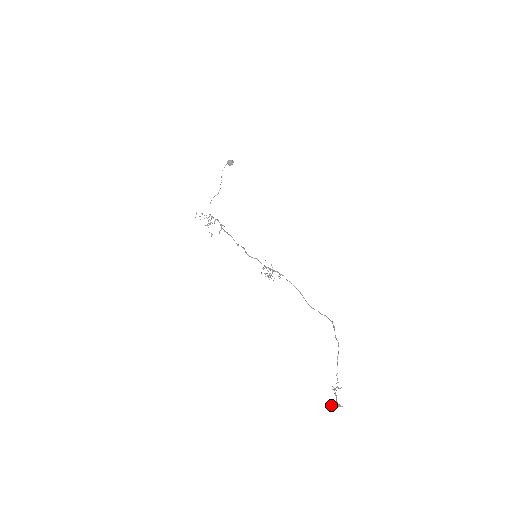
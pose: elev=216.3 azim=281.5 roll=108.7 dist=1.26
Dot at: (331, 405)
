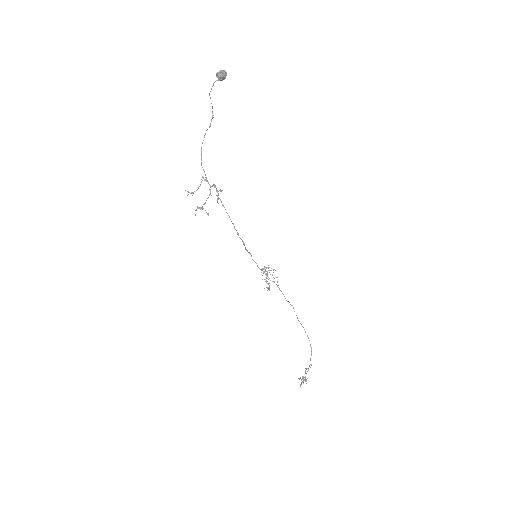
Dot at: occluded
